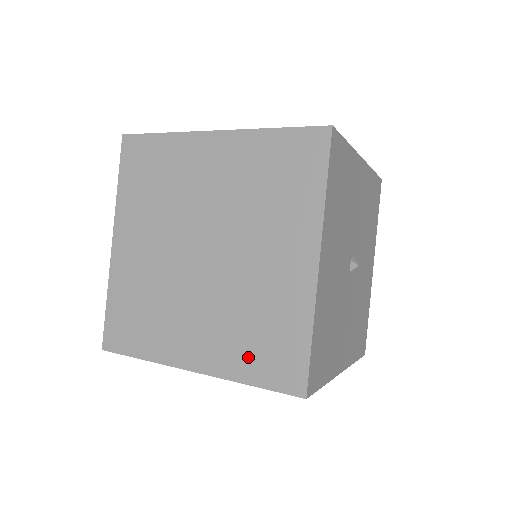
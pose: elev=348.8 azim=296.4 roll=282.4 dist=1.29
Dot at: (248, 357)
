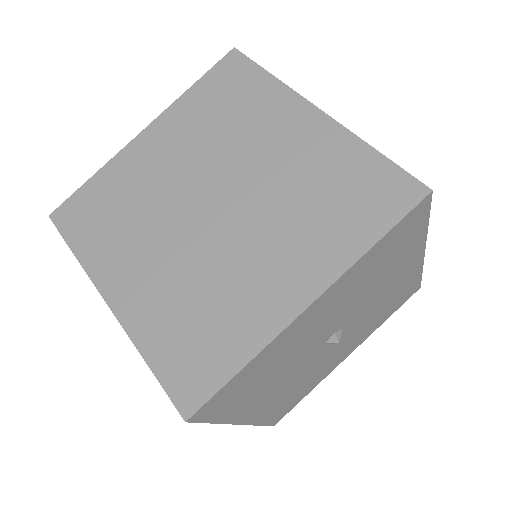
Dot at: occluded
